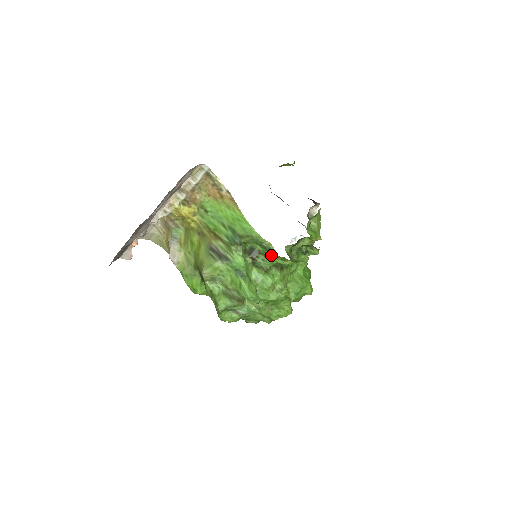
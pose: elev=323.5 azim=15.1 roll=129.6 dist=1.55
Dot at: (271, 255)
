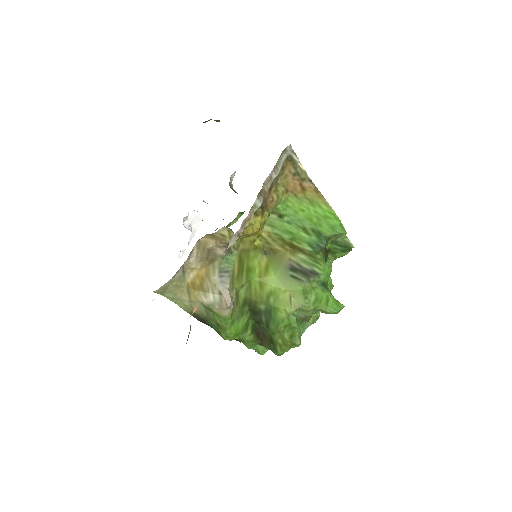
Dot at: (343, 250)
